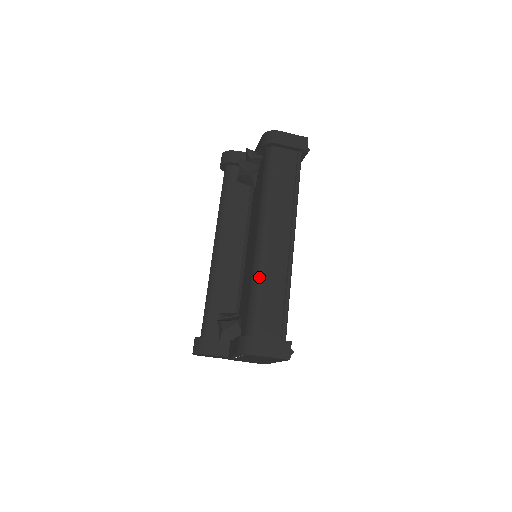
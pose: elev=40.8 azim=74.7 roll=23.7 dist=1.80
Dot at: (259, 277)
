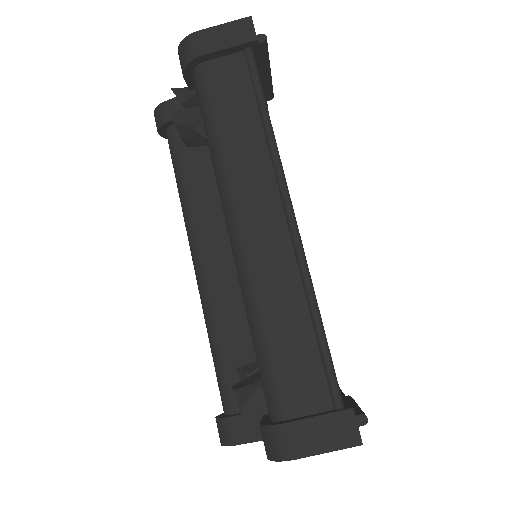
Dot at: (254, 308)
